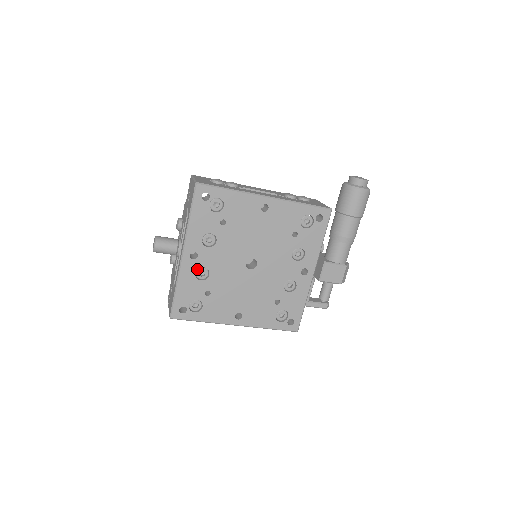
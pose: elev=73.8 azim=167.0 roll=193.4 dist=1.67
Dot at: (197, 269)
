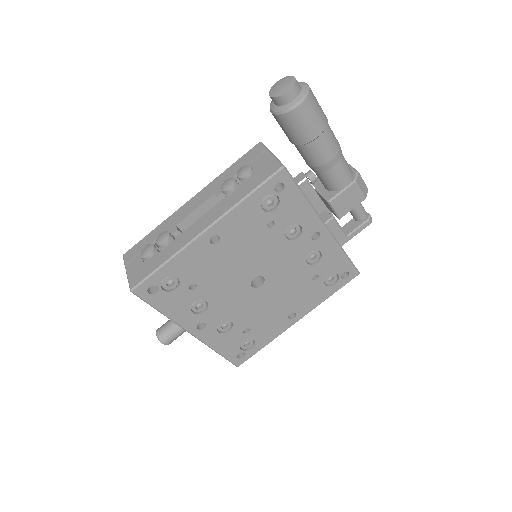
Dot at: (216, 328)
